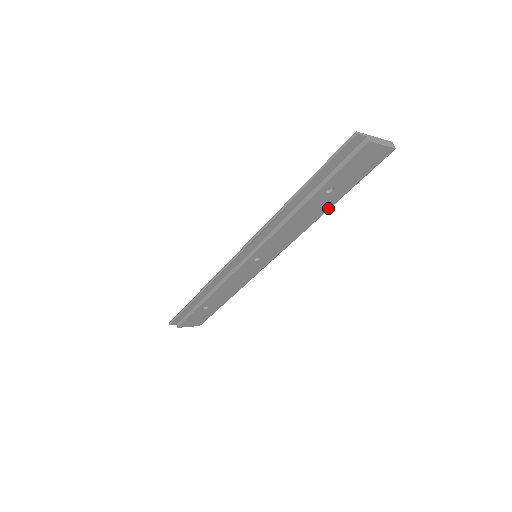
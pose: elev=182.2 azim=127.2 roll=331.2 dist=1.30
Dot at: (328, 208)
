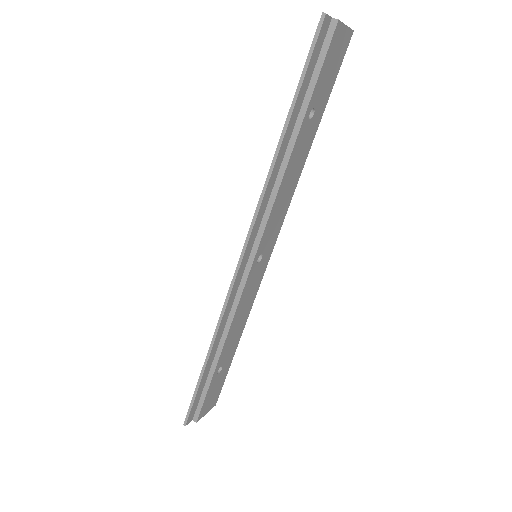
Dot at: (310, 145)
